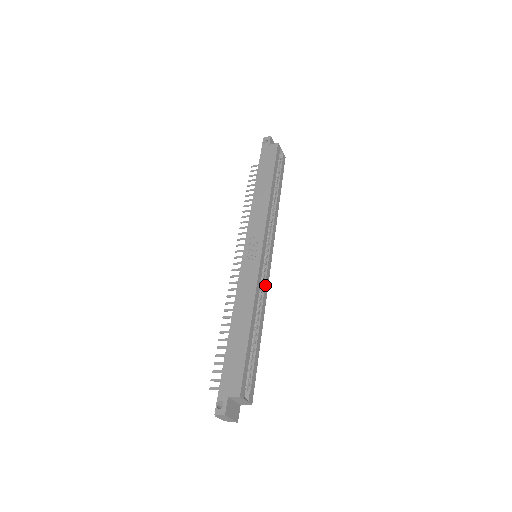
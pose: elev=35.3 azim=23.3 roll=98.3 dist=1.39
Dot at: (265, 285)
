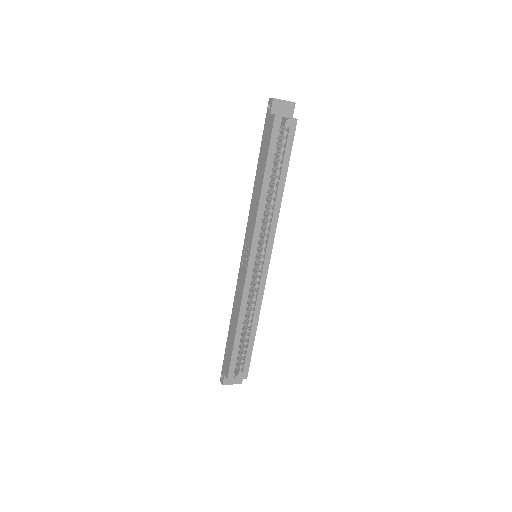
Dot at: (259, 288)
